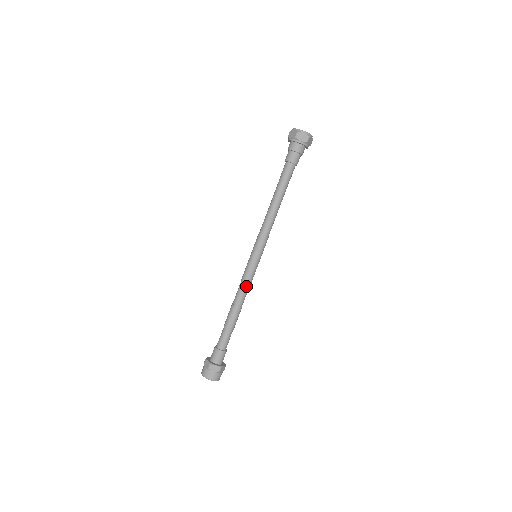
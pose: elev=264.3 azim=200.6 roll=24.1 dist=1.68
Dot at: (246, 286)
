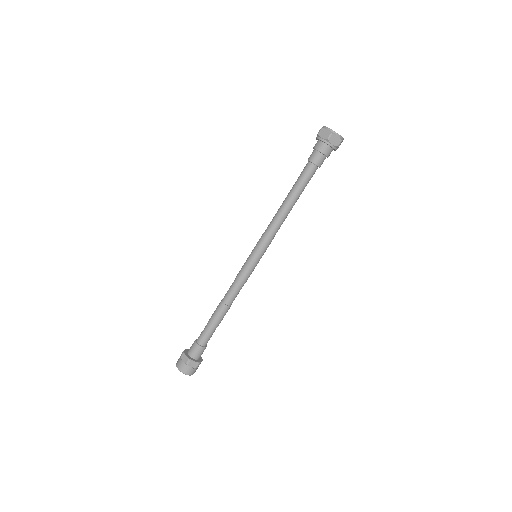
Dot at: (240, 286)
